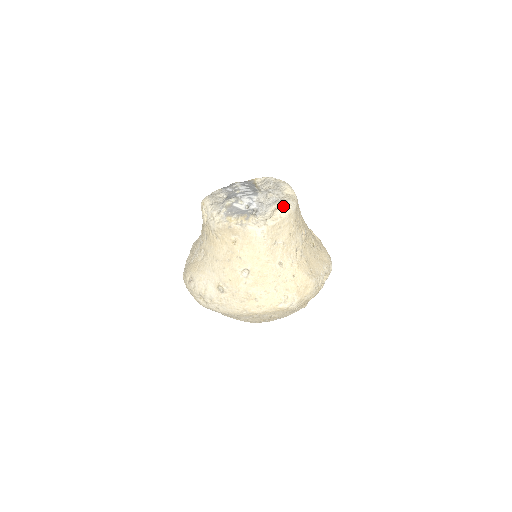
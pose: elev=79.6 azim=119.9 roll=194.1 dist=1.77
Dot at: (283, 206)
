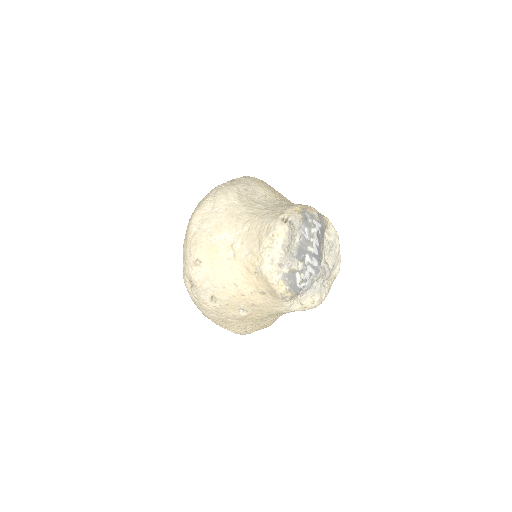
Dot at: (320, 302)
